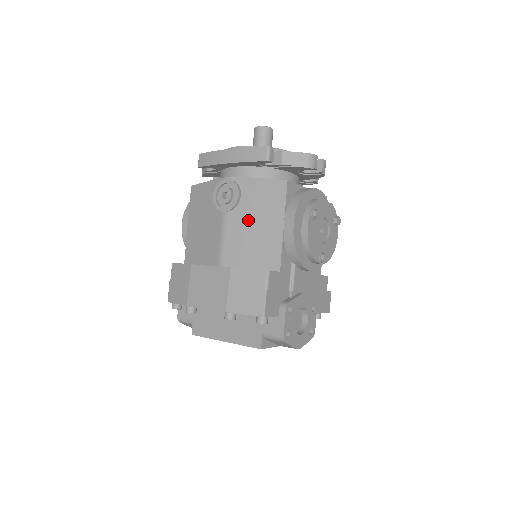
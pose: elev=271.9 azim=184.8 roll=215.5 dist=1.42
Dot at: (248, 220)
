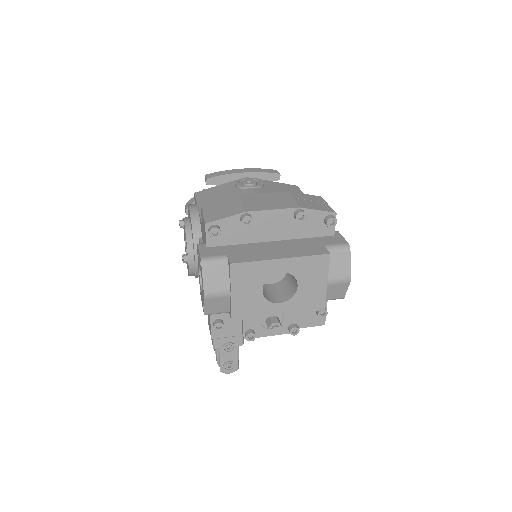
Dot at: occluded
